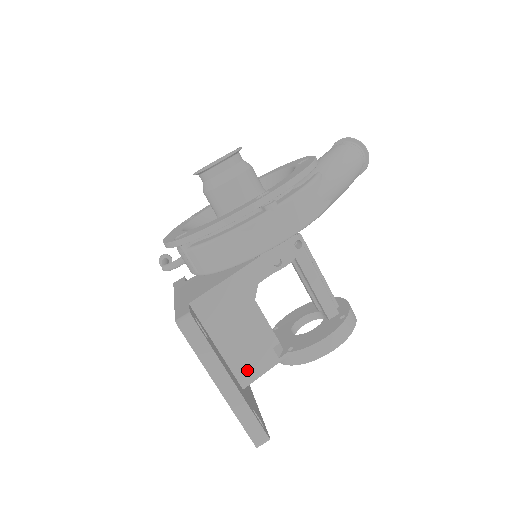
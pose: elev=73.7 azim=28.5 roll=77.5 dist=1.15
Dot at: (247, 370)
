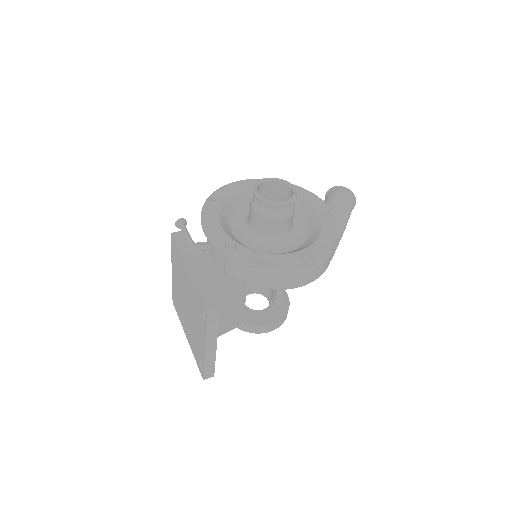
Dot at: occluded
